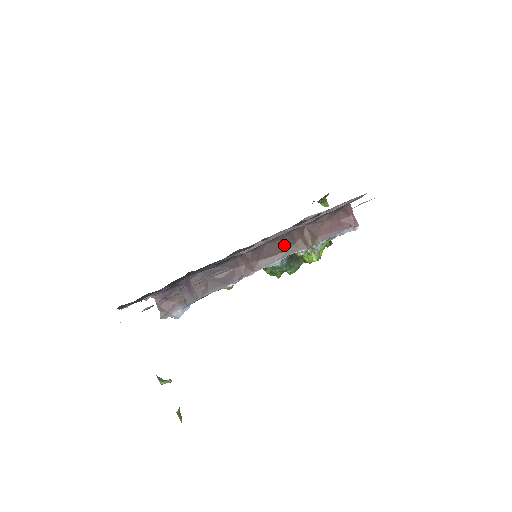
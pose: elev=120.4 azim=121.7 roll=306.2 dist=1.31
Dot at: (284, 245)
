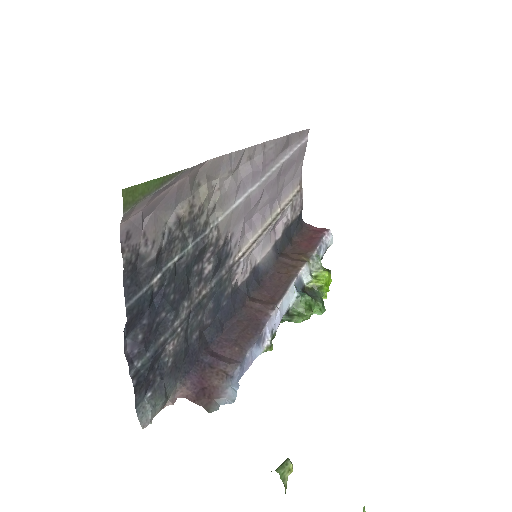
Dot at: (283, 273)
